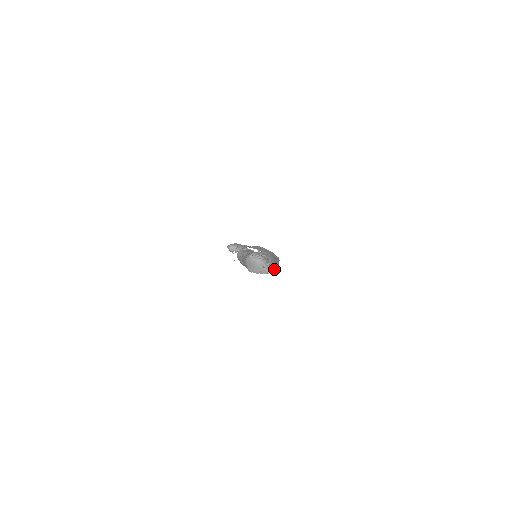
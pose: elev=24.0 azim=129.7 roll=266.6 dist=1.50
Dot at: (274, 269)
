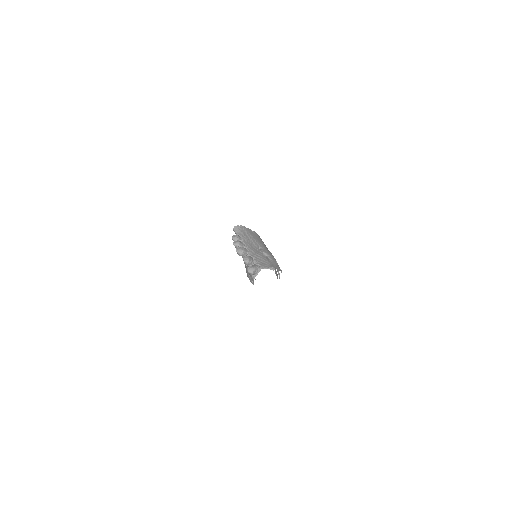
Dot at: (272, 267)
